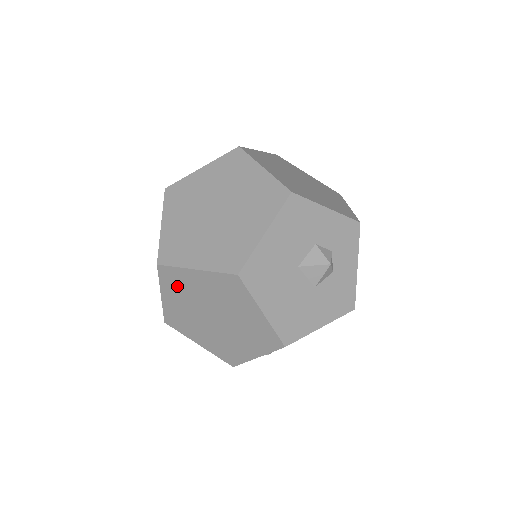
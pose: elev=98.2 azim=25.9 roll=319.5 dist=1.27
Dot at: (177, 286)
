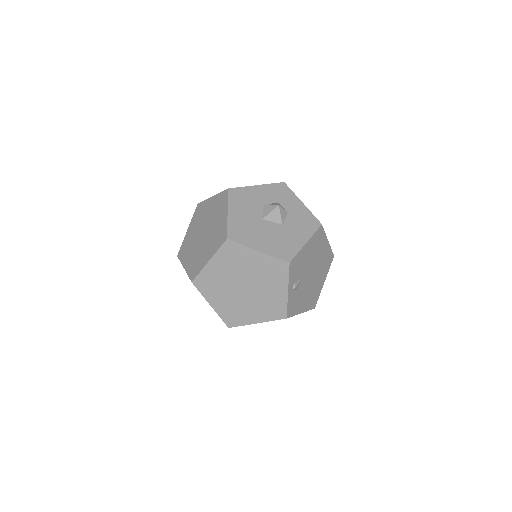
Dot at: (211, 286)
